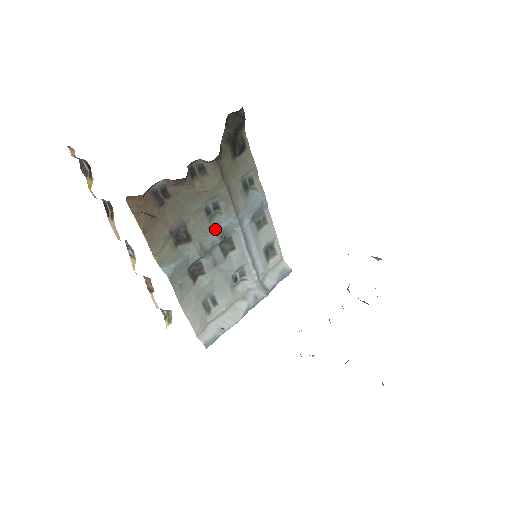
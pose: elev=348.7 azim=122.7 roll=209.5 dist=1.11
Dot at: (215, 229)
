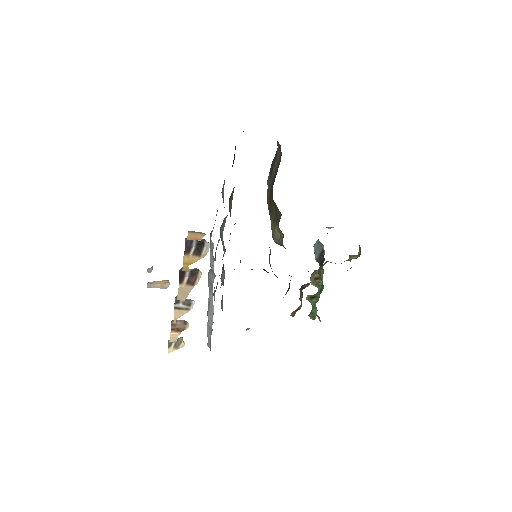
Dot at: (223, 245)
